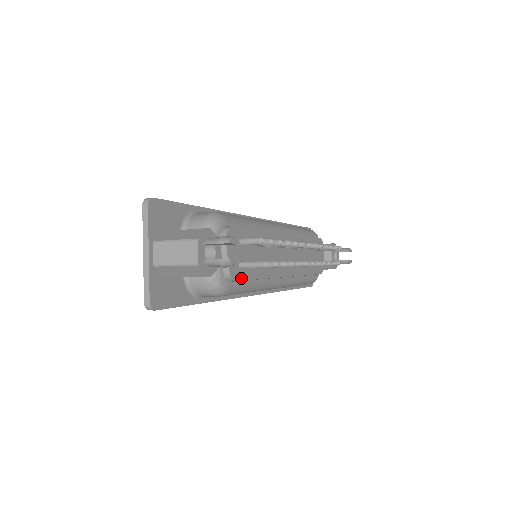
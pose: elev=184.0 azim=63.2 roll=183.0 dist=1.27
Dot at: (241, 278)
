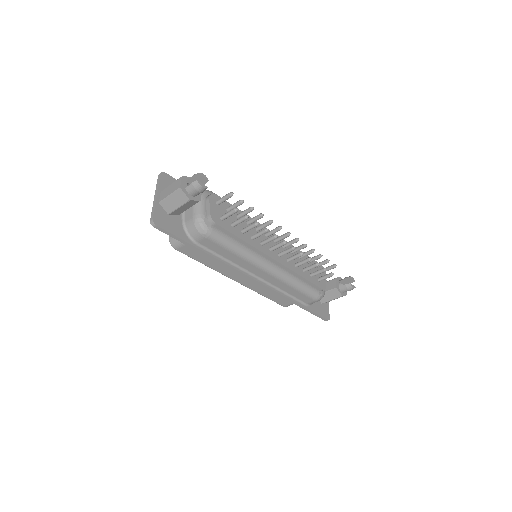
Dot at: (222, 226)
